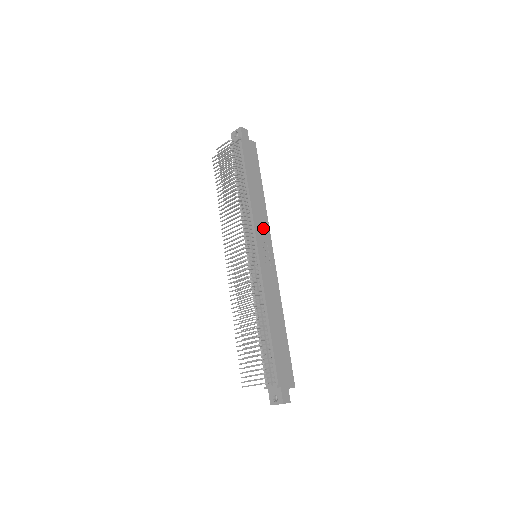
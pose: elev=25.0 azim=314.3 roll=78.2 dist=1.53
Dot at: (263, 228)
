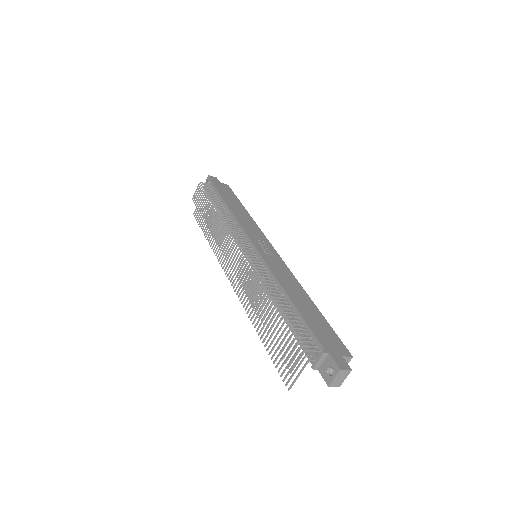
Dot at: (255, 232)
